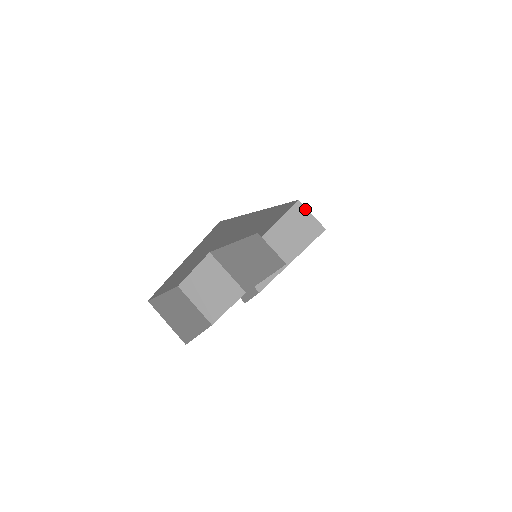
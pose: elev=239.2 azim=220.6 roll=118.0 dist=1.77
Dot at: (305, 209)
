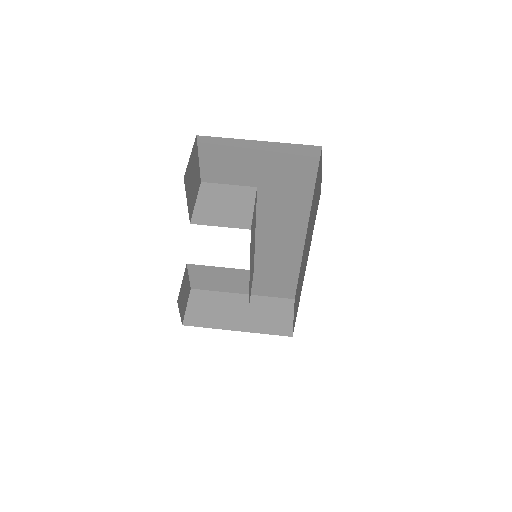
Dot at: (293, 309)
